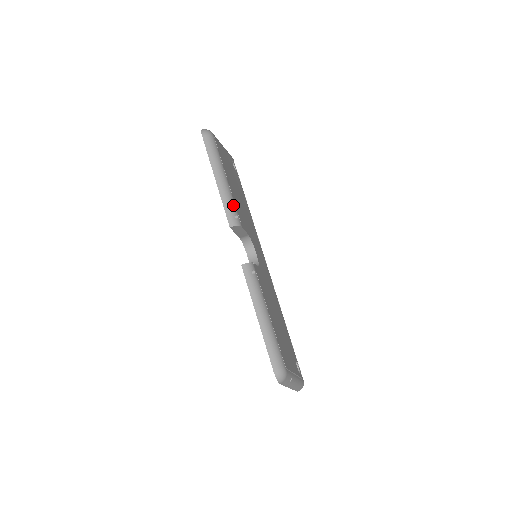
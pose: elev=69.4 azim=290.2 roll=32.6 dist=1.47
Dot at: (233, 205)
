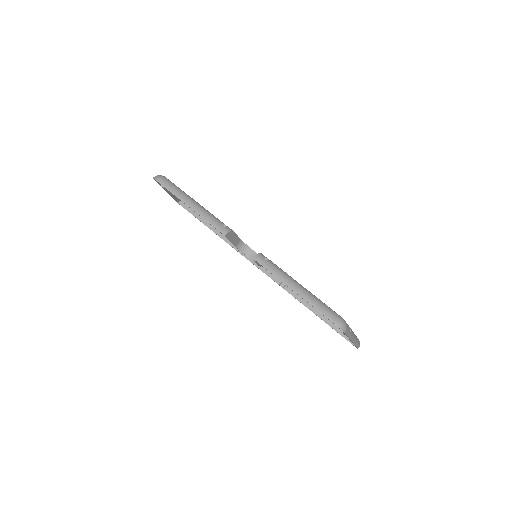
Dot at: (216, 218)
